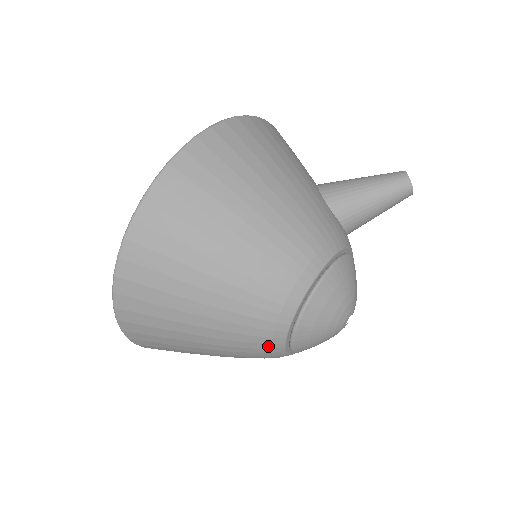
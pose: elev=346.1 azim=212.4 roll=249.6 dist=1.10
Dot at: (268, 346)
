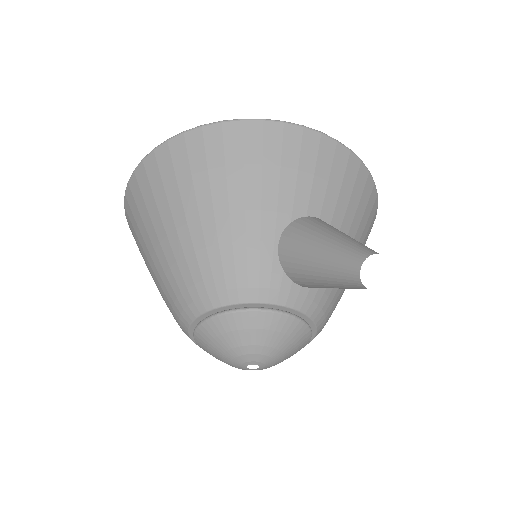
Dot at: occluded
